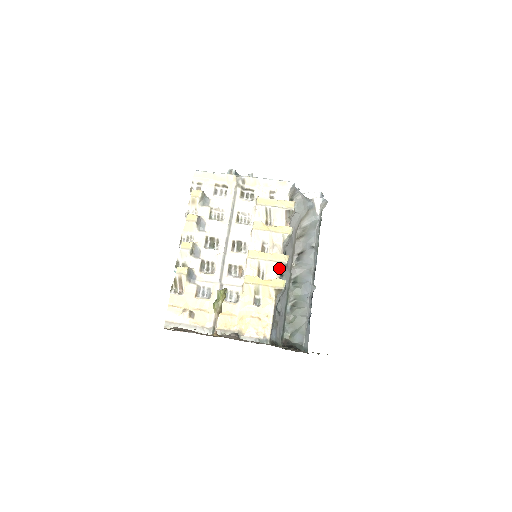
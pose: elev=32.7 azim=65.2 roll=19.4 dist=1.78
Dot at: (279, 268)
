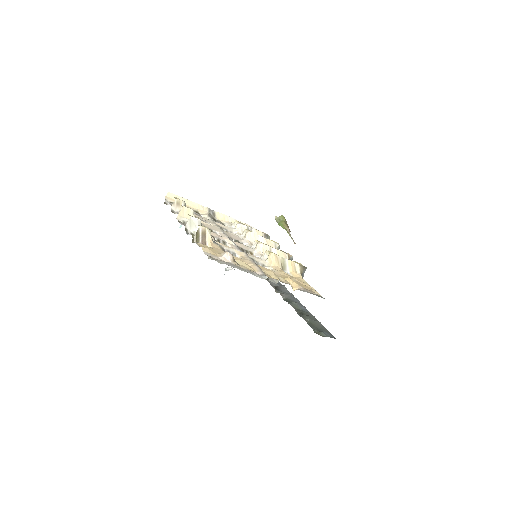
Dot at: (288, 259)
